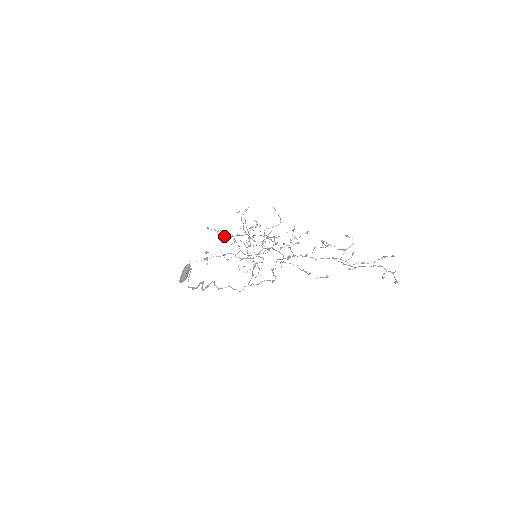
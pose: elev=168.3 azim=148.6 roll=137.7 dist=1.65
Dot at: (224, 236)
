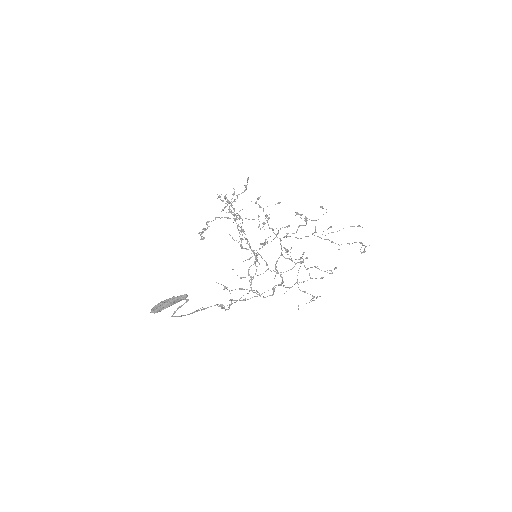
Dot at: occluded
